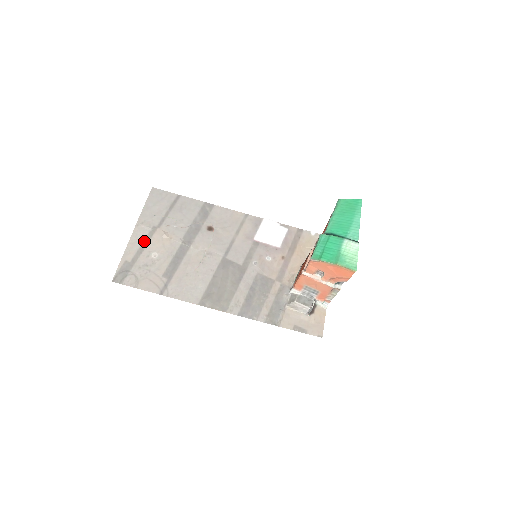
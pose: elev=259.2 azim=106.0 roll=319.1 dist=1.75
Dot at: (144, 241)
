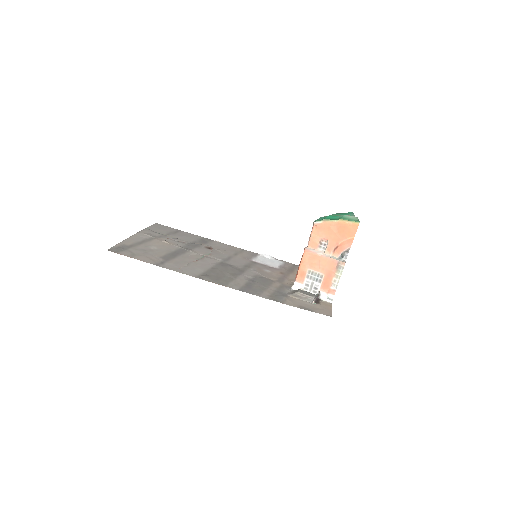
Dot at: (144, 240)
